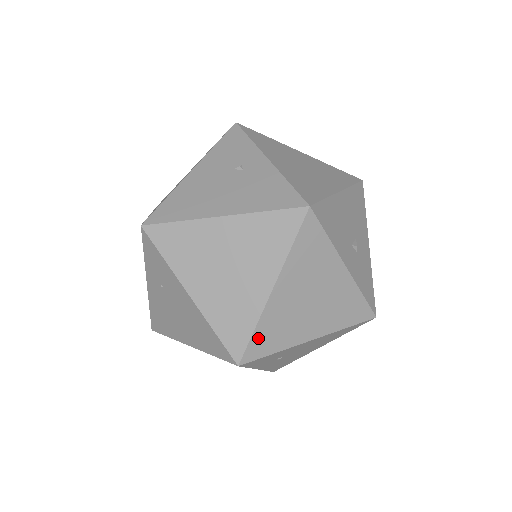
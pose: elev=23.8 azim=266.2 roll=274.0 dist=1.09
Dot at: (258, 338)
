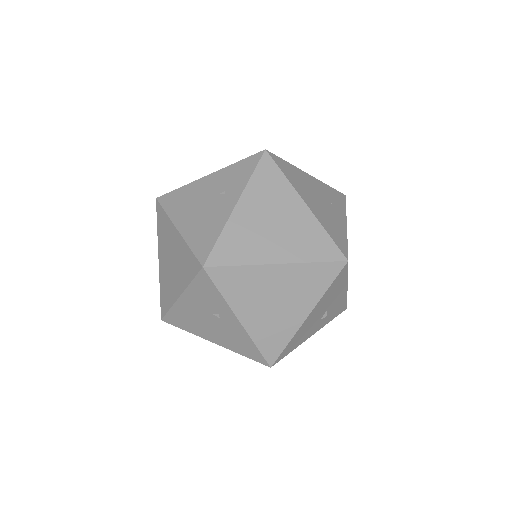
Dot at: occluded
